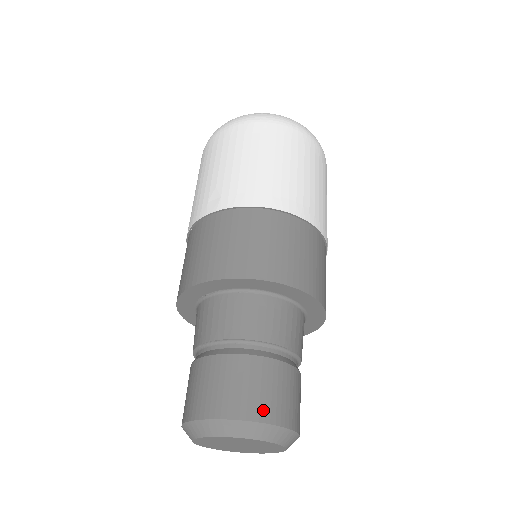
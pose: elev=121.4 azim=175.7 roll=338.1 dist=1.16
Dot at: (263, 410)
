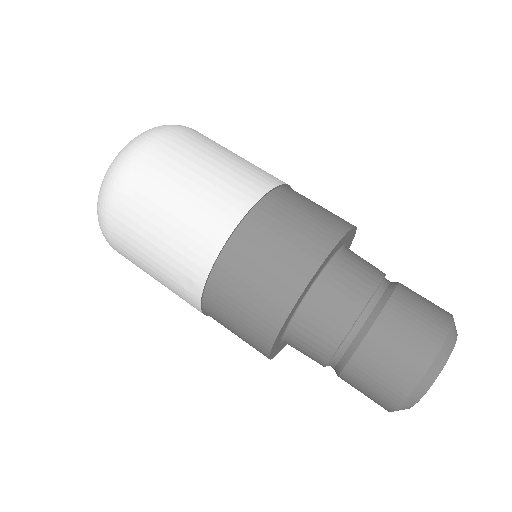
Dot at: (423, 352)
